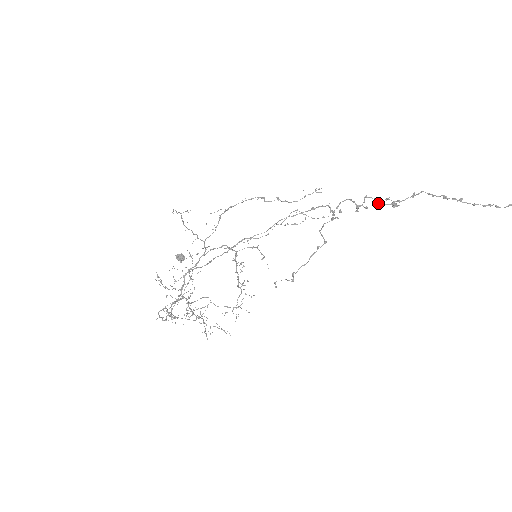
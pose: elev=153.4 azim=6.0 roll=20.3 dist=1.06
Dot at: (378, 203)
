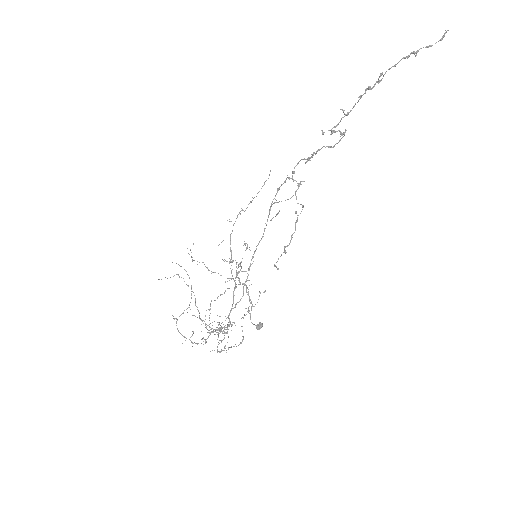
Dot at: (333, 147)
